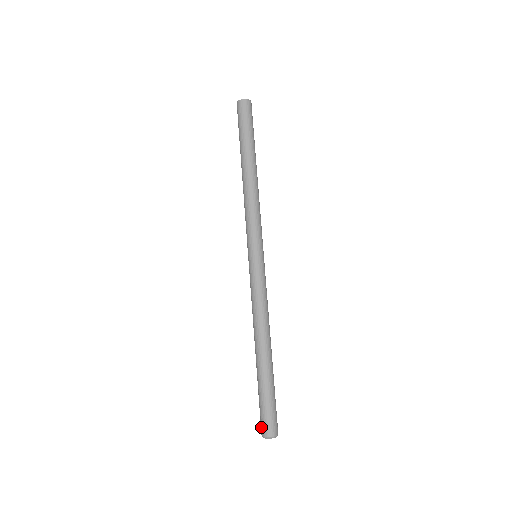
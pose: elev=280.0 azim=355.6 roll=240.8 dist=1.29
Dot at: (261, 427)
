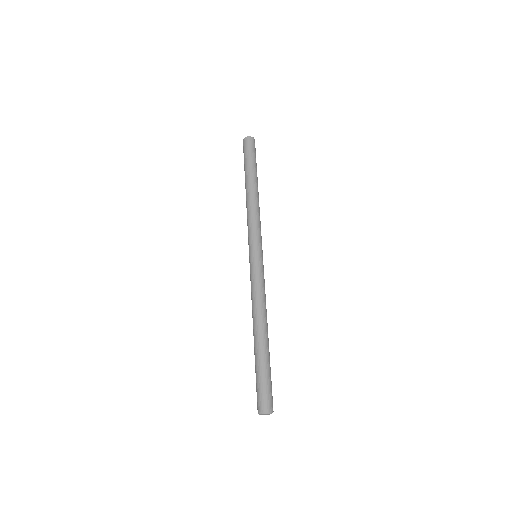
Dot at: occluded
